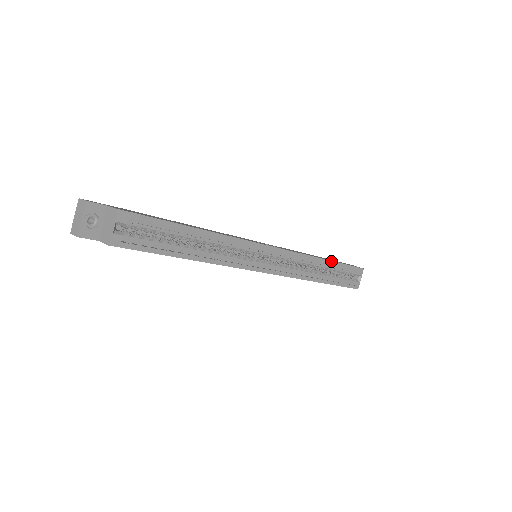
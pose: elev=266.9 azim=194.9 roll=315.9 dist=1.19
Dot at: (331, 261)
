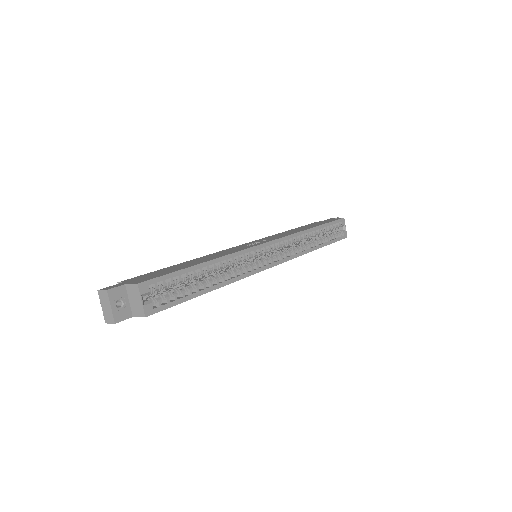
Dot at: (317, 227)
